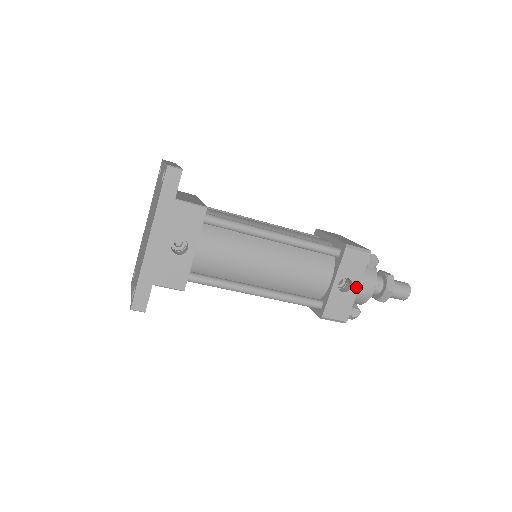
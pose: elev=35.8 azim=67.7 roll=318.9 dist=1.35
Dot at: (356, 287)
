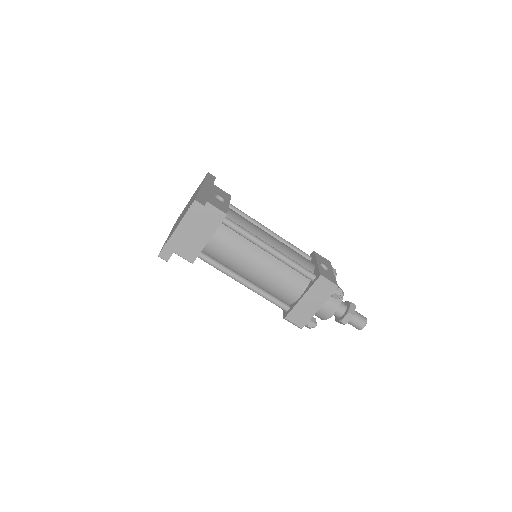
Dot at: (332, 272)
